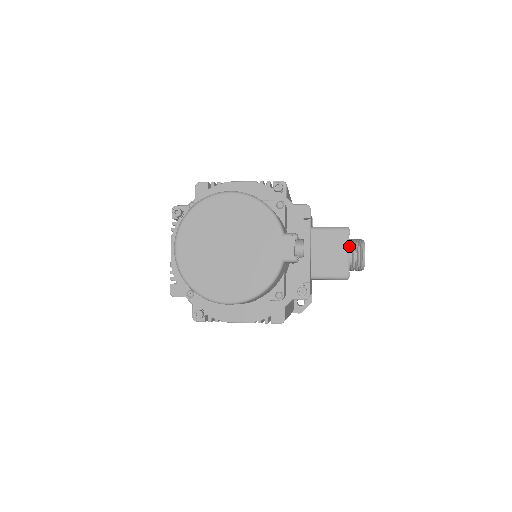
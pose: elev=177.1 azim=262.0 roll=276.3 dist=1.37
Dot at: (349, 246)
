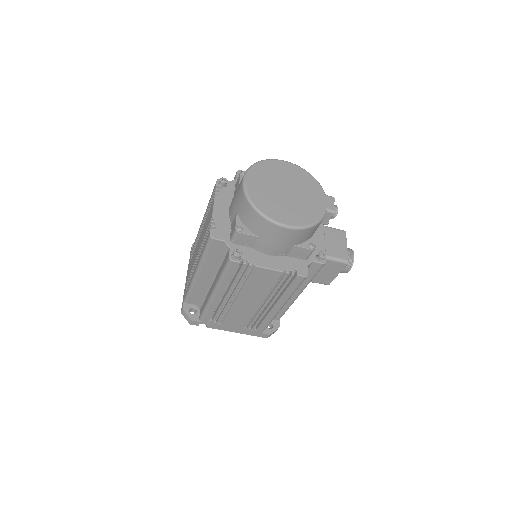
Dot at: occluded
